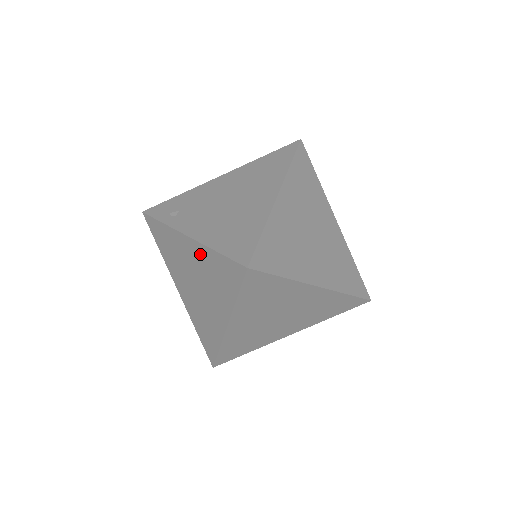
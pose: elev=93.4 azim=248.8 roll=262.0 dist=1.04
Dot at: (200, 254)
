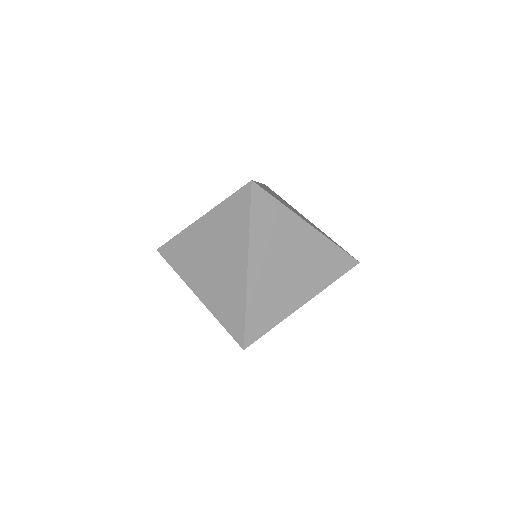
Dot at: (213, 221)
